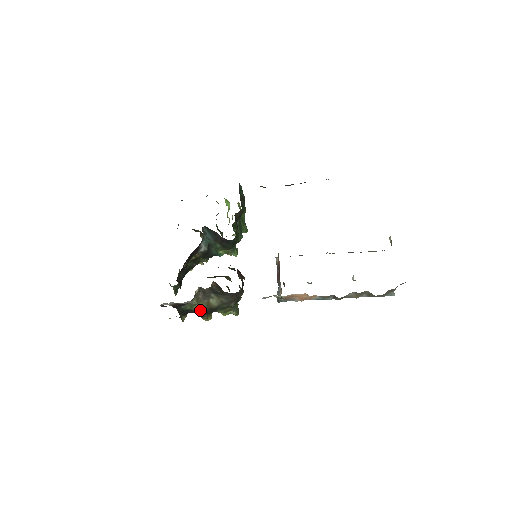
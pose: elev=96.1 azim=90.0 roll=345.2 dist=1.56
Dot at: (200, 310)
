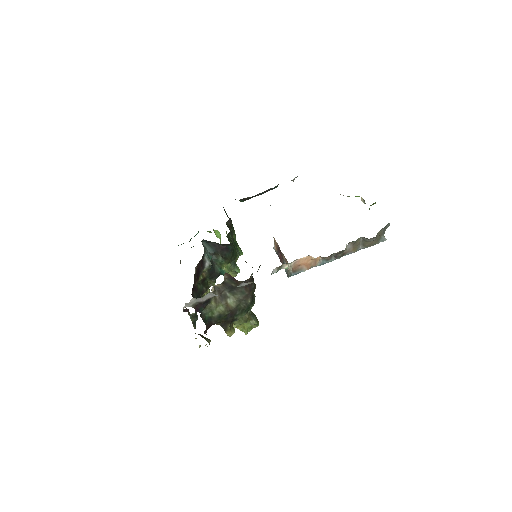
Dot at: (221, 317)
